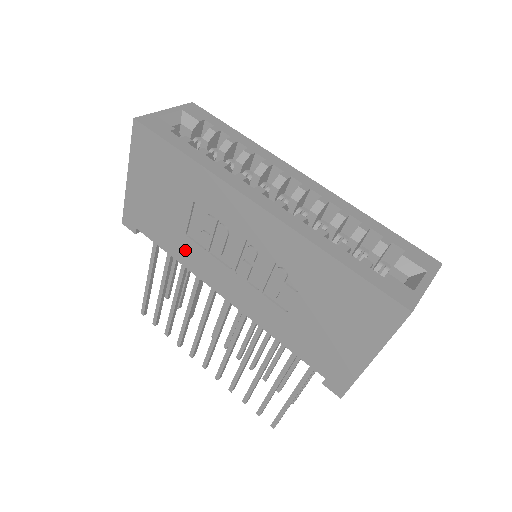
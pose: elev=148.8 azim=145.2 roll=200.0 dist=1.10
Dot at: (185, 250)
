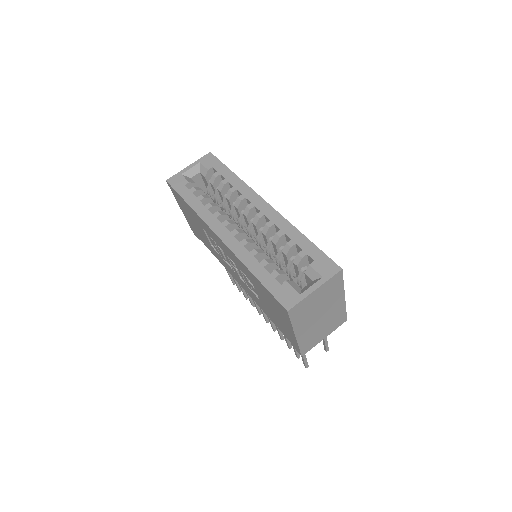
Dot at: (216, 254)
